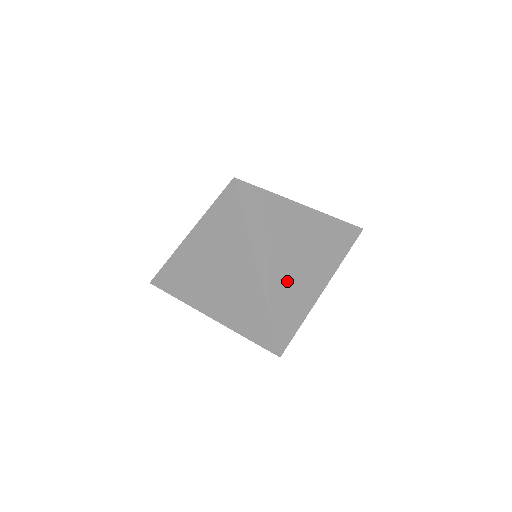
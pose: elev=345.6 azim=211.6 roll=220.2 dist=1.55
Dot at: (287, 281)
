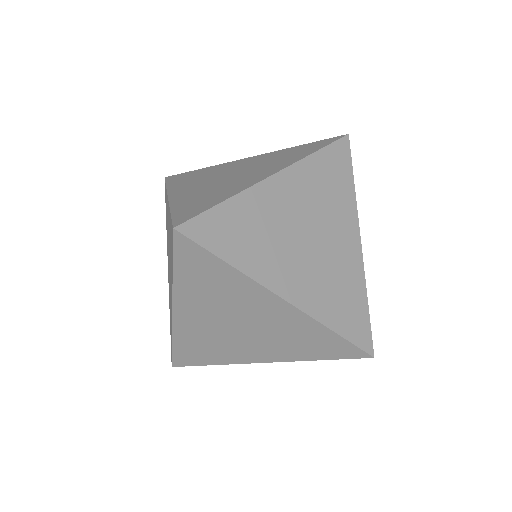
Dot at: (208, 189)
